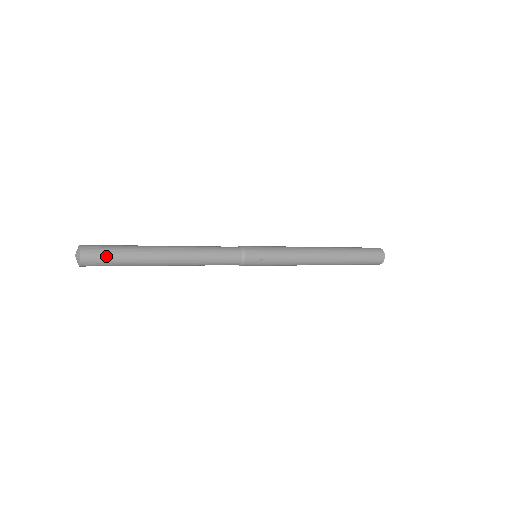
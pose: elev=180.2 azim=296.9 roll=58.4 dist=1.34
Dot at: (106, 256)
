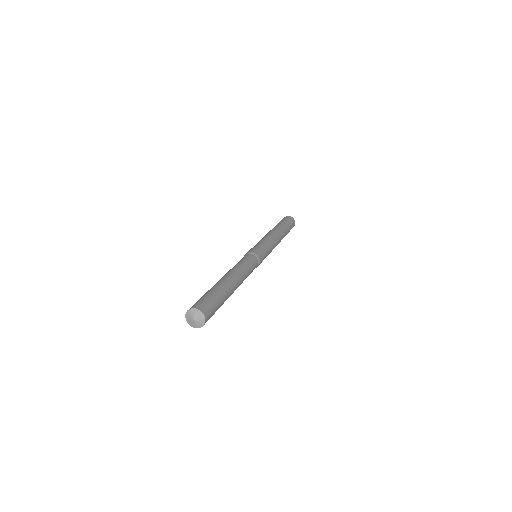
Dot at: (215, 310)
